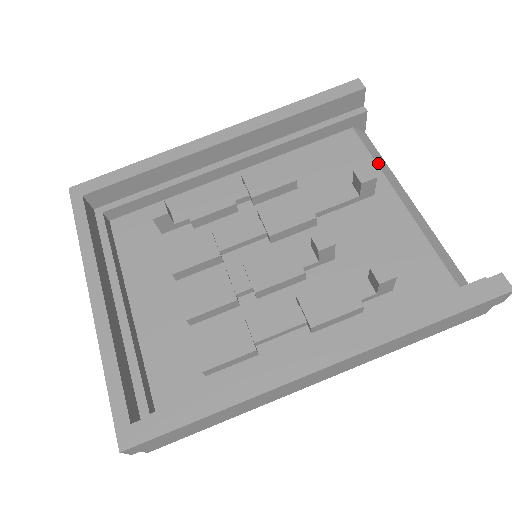
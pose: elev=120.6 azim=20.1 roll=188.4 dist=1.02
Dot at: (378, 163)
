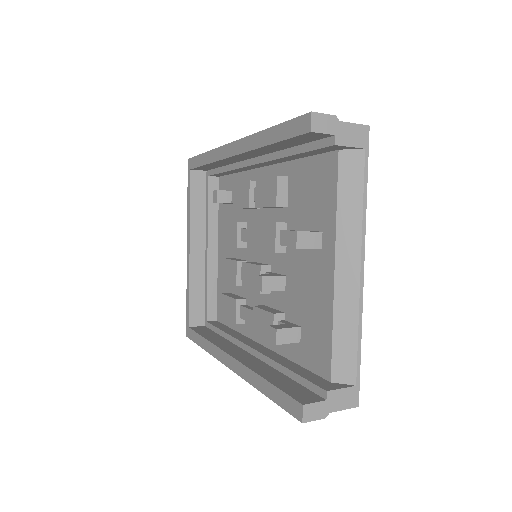
Dot at: (340, 211)
